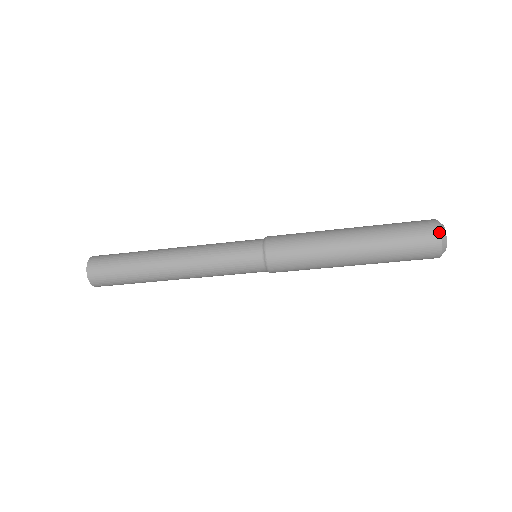
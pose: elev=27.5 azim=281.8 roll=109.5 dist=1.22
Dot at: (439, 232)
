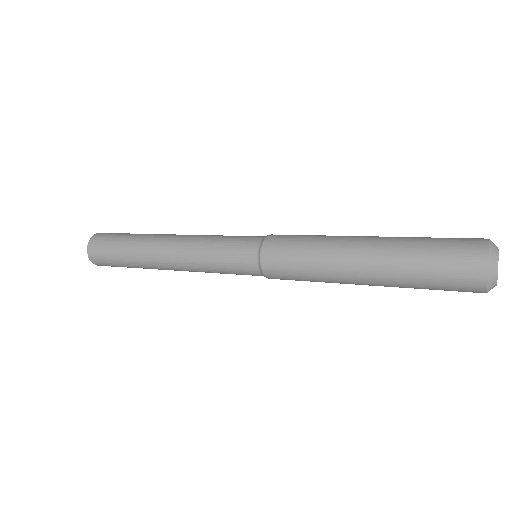
Dot at: (486, 266)
